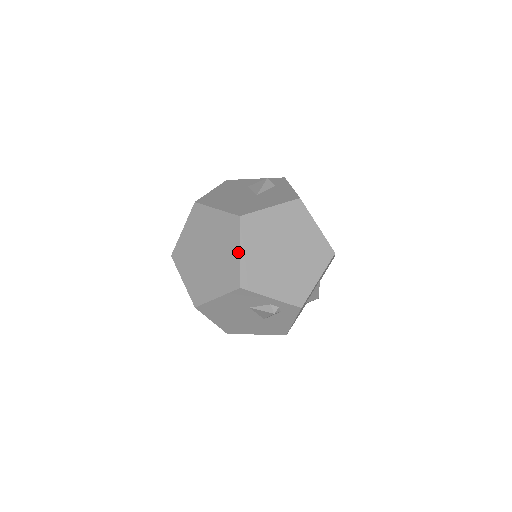
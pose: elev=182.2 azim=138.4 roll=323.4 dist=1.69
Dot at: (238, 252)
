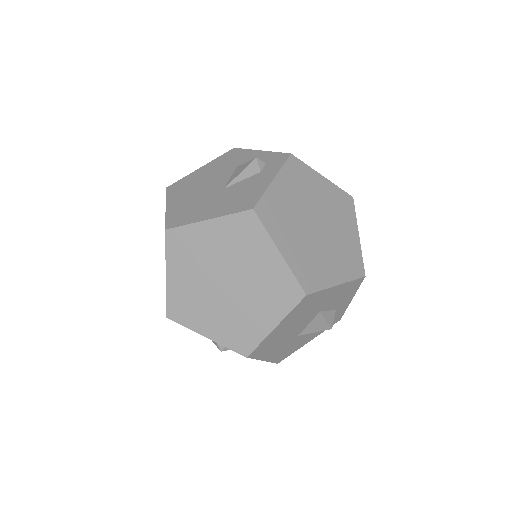
Dot at: occluded
